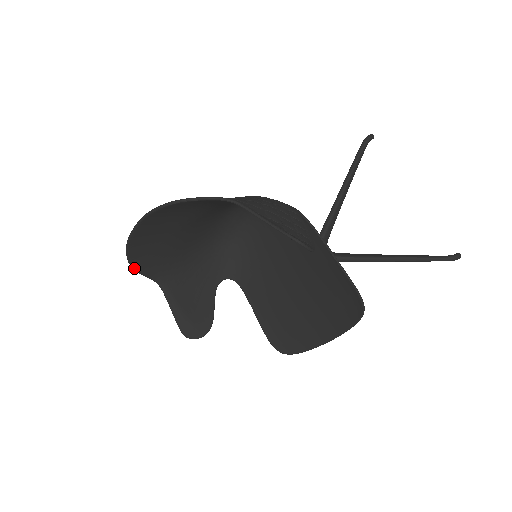
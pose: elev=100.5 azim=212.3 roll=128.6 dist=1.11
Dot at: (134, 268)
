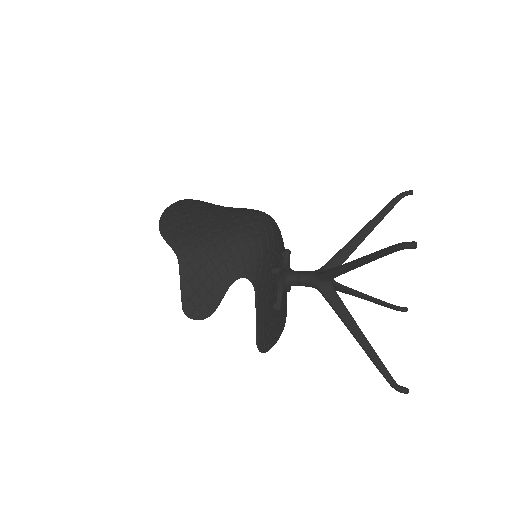
Dot at: occluded
